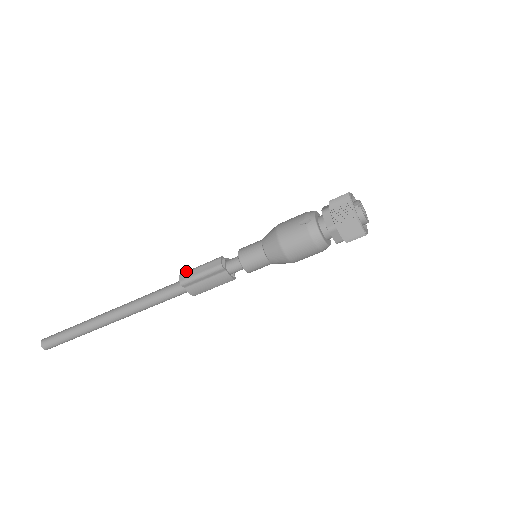
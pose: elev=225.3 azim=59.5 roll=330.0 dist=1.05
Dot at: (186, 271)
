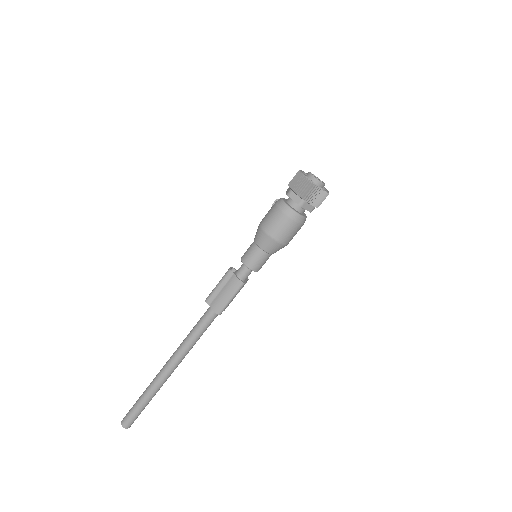
Dot at: occluded
